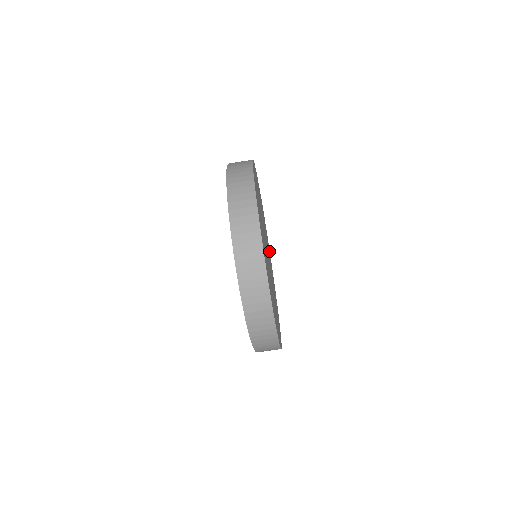
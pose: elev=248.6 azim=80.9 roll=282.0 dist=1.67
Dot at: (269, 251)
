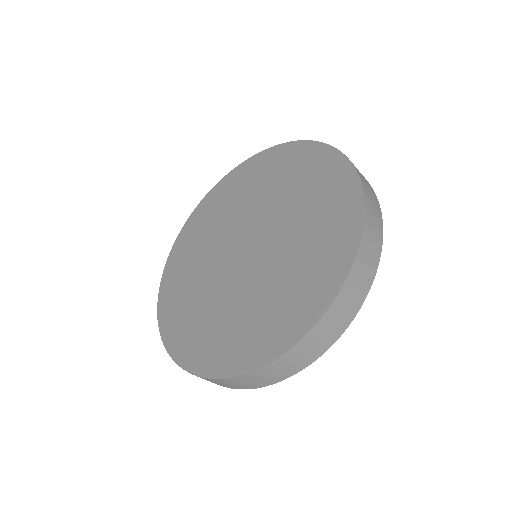
Dot at: occluded
